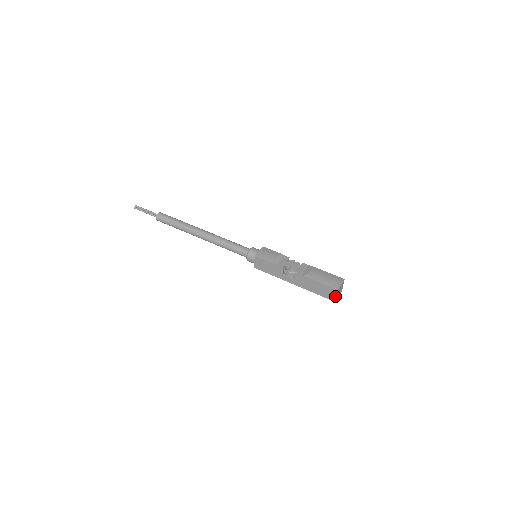
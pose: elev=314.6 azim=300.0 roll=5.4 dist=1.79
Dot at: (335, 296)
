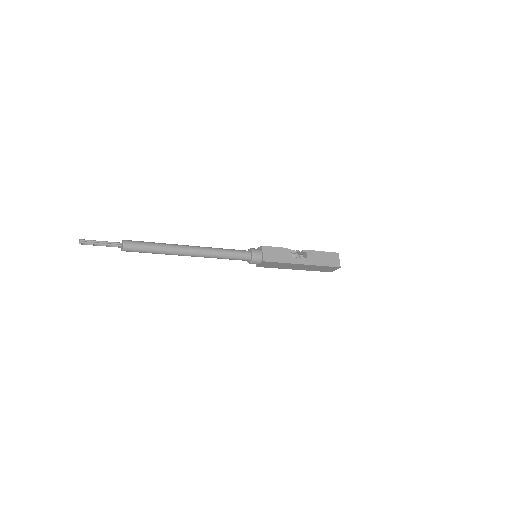
Dot at: (339, 261)
